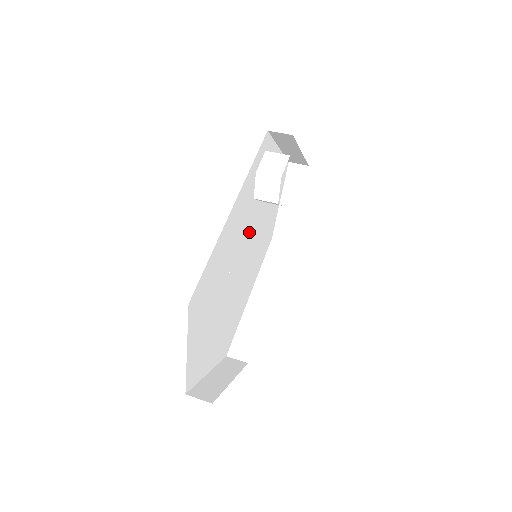
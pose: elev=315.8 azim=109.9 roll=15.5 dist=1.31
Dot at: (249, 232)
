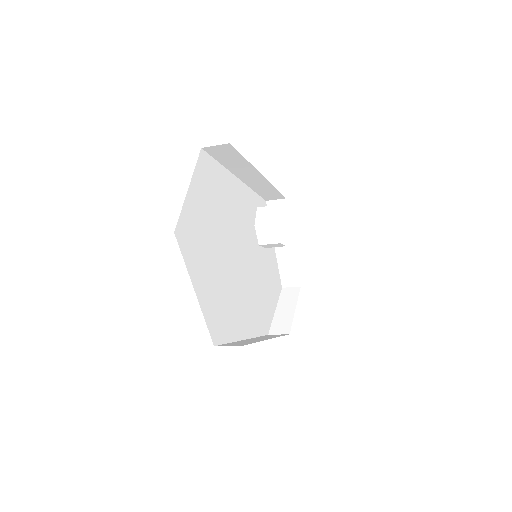
Dot at: (249, 249)
